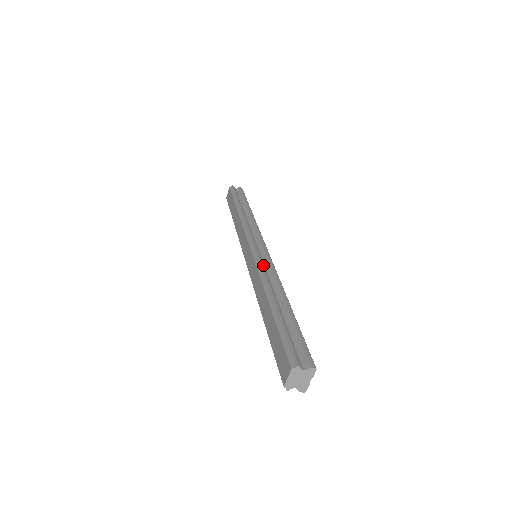
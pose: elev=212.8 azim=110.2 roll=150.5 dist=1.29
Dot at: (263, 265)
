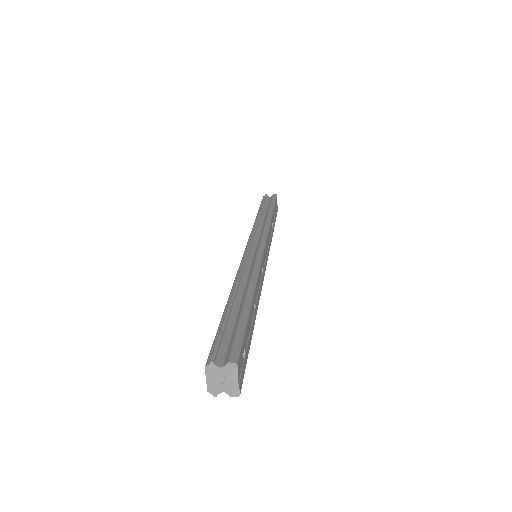
Dot at: (248, 262)
